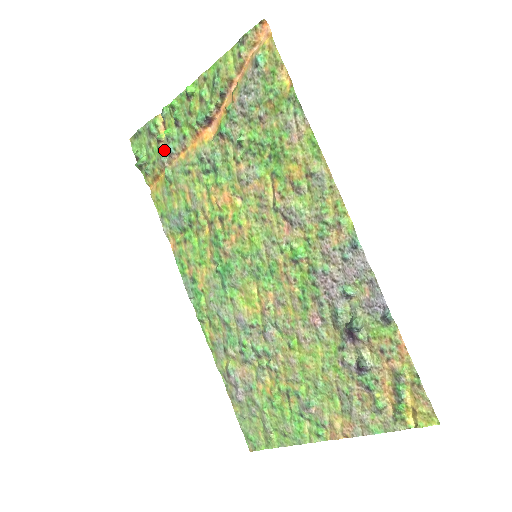
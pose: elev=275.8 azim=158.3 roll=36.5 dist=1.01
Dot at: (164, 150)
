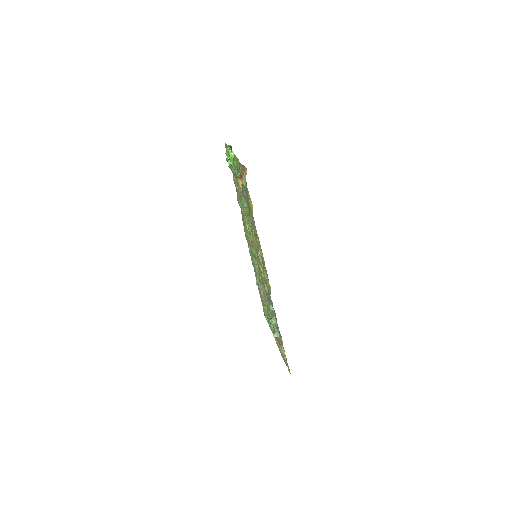
Dot at: occluded
